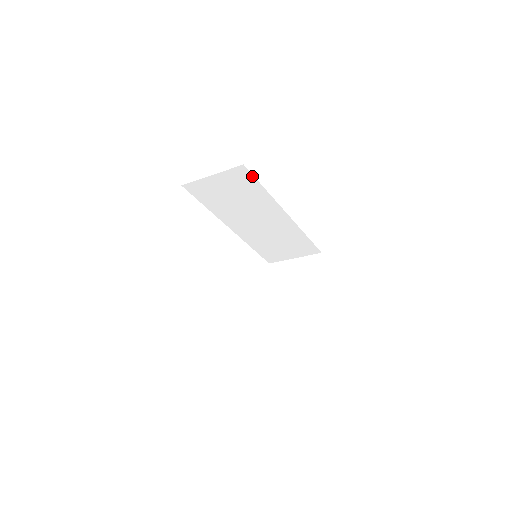
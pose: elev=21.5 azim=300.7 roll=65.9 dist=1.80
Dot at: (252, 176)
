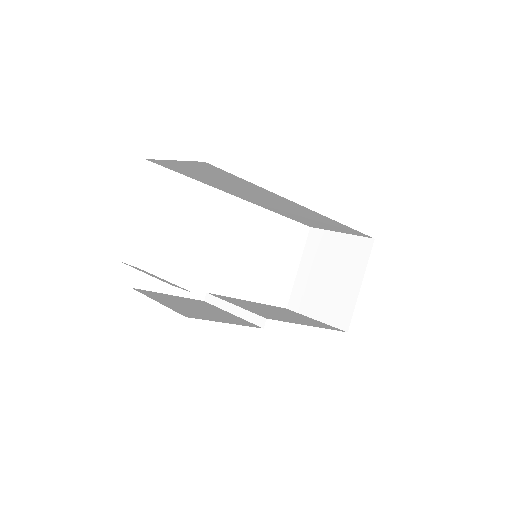
Dot at: (227, 172)
